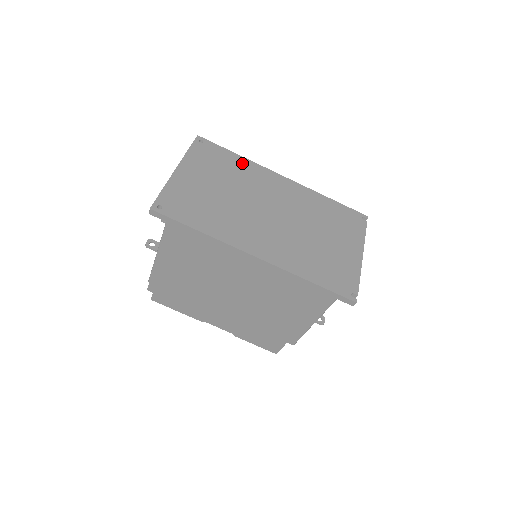
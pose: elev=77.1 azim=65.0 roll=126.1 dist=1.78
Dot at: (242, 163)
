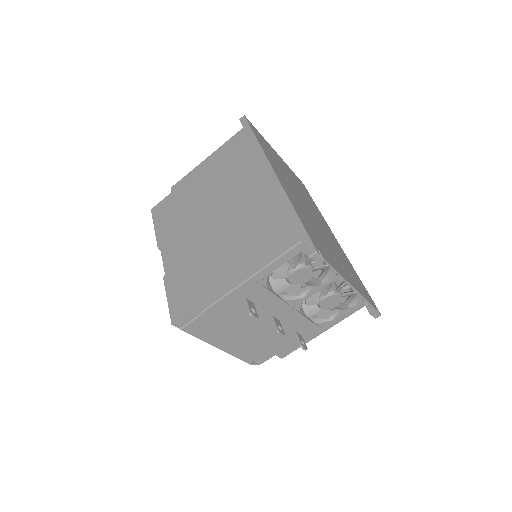
Dot at: (316, 207)
